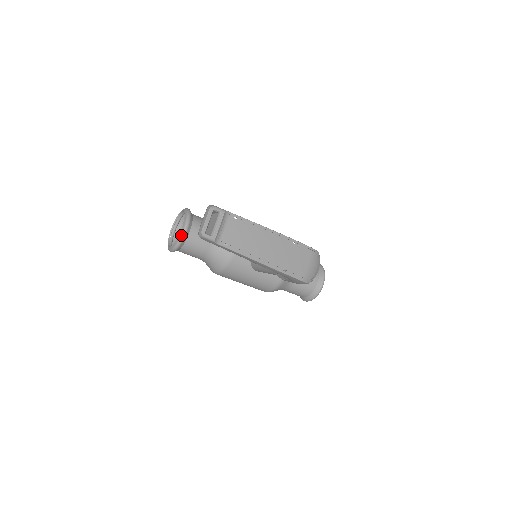
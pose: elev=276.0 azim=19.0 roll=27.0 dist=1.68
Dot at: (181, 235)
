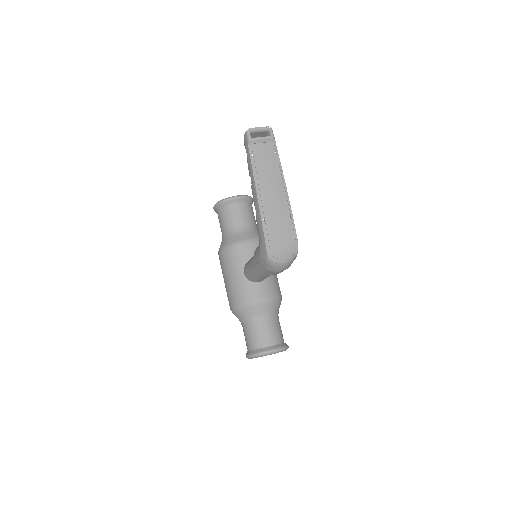
Dot at: (232, 196)
